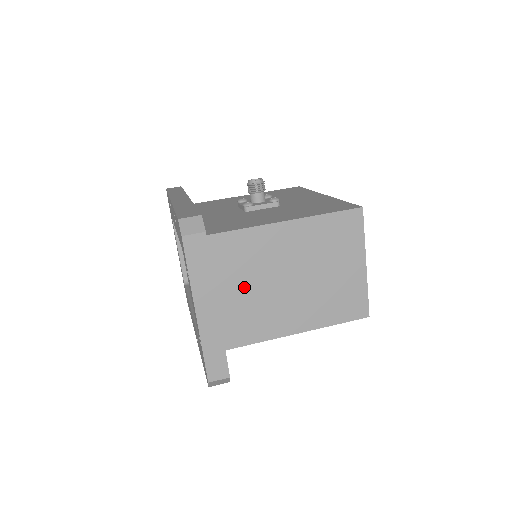
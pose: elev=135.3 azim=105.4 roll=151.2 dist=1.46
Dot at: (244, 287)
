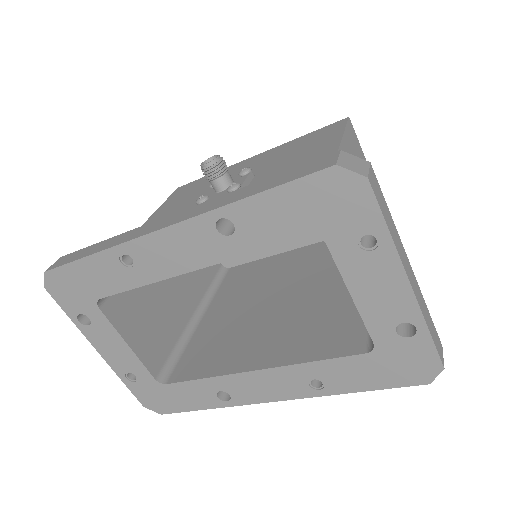
Dot at: occluded
